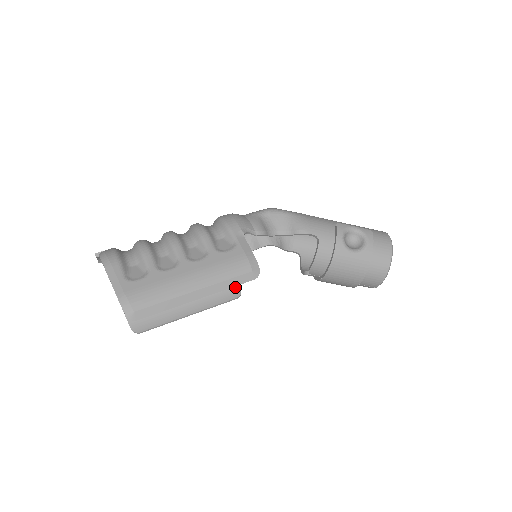
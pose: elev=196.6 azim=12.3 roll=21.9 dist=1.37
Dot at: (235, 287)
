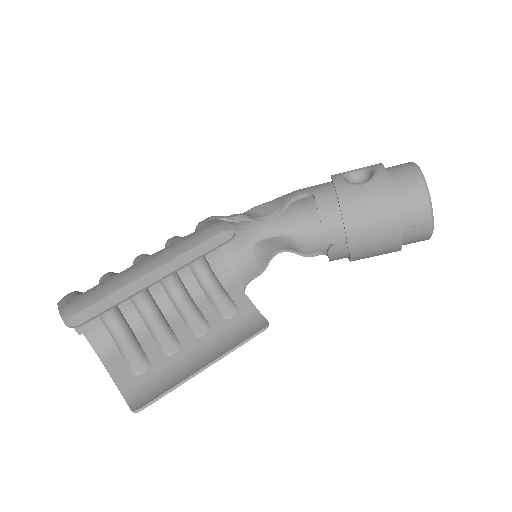
Dot at: (259, 320)
